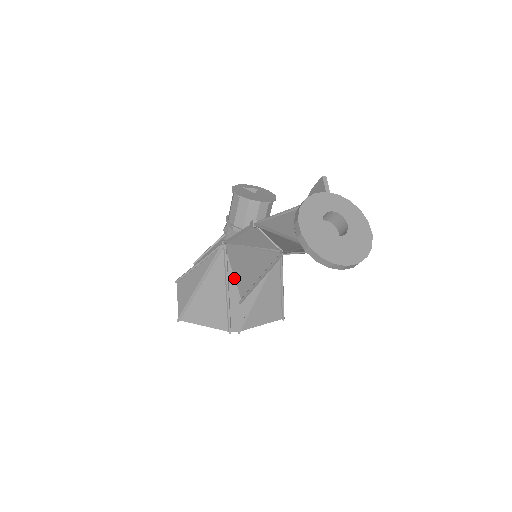
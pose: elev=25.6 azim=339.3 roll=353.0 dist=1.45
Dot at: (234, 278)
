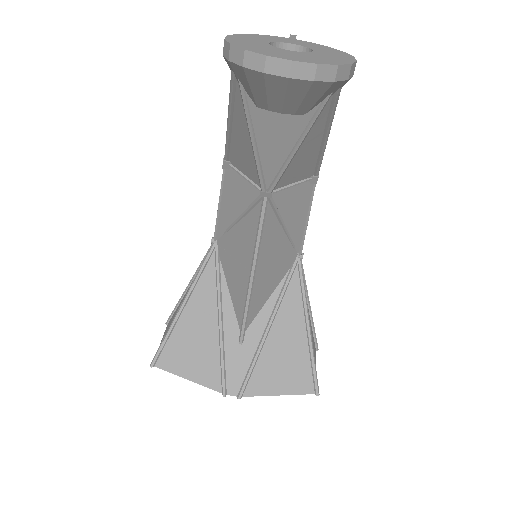
Dot at: (230, 299)
